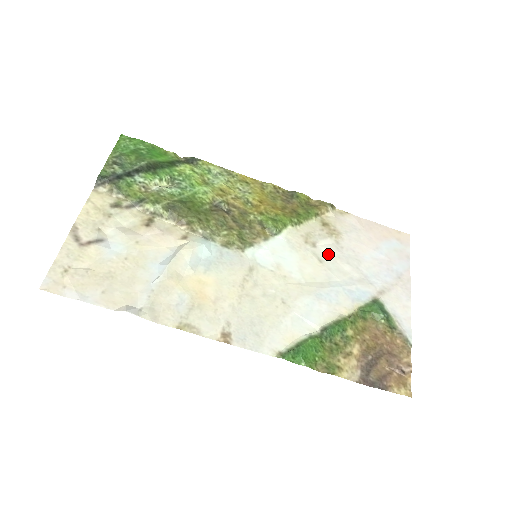
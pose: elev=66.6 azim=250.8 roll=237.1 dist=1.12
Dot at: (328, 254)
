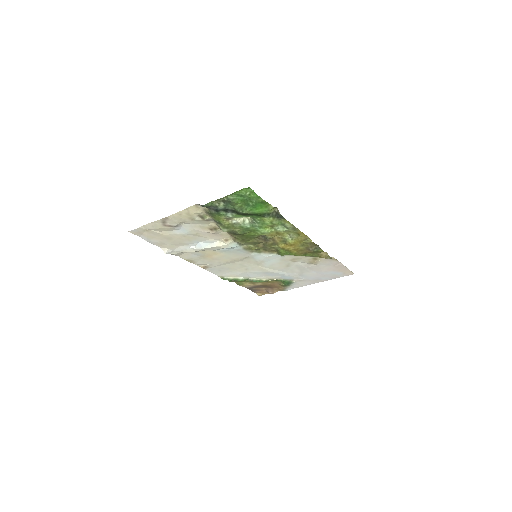
Dot at: (296, 265)
